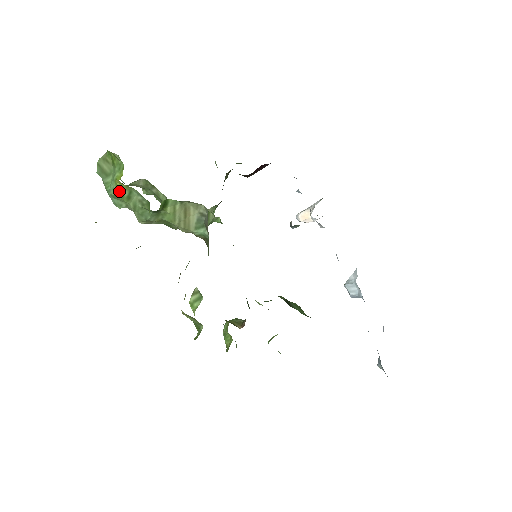
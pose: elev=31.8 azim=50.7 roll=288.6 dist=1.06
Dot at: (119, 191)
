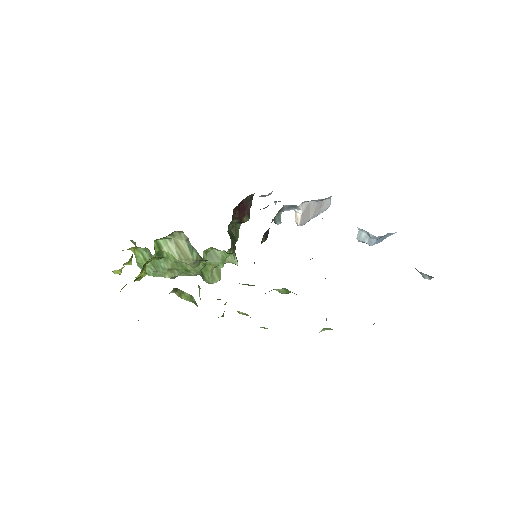
Dot at: (137, 258)
